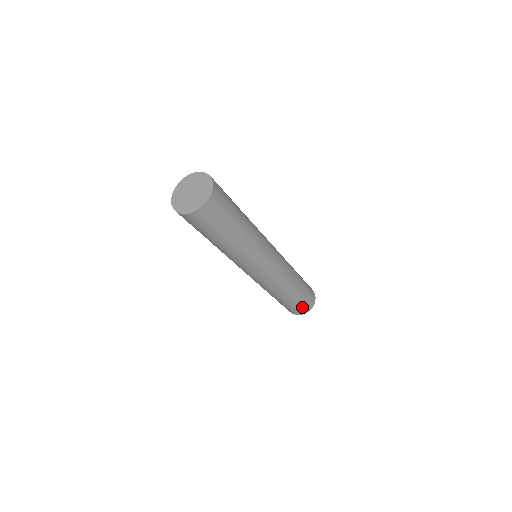
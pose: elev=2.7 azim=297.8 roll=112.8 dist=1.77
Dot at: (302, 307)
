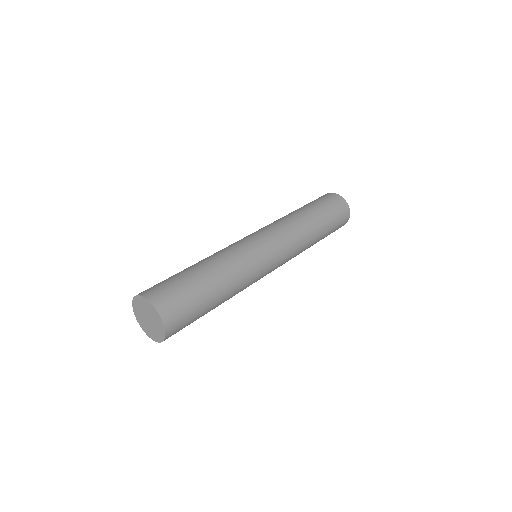
Dot at: occluded
